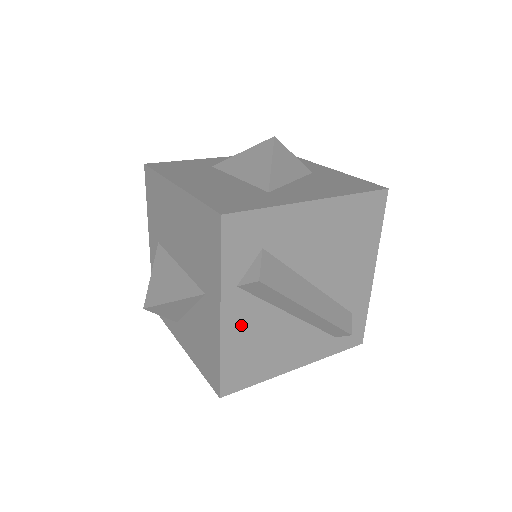
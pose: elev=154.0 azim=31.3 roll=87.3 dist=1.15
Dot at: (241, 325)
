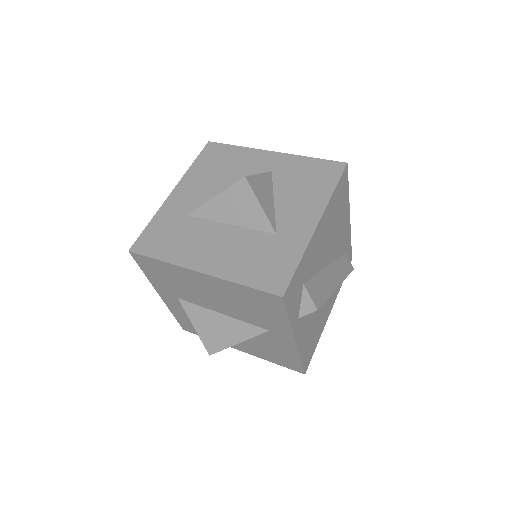
Dot at: (304, 332)
